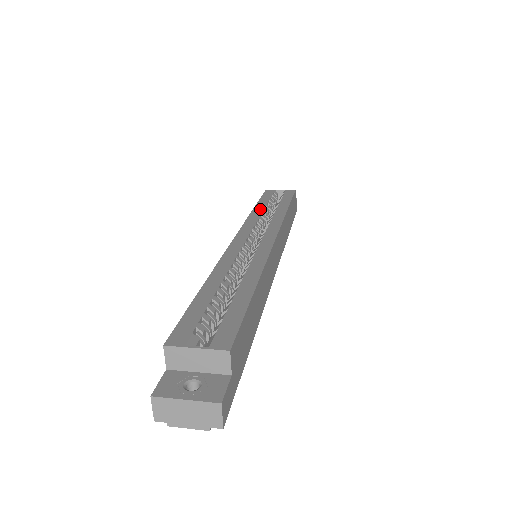
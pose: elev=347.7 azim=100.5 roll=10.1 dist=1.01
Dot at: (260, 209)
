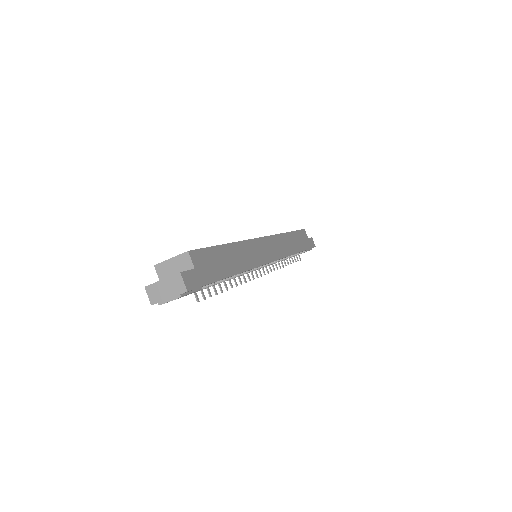
Dot at: occluded
